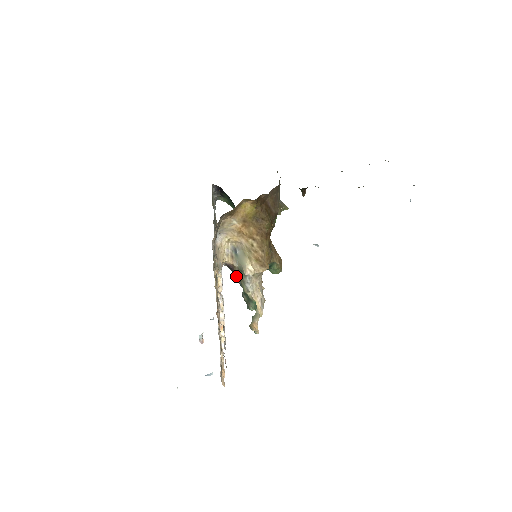
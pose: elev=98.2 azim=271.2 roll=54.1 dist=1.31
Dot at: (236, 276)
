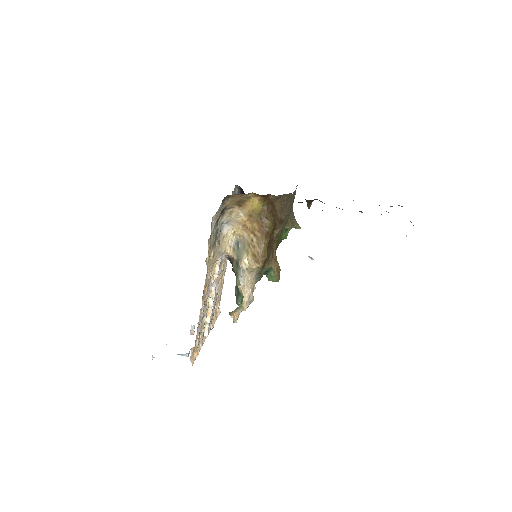
Dot at: (233, 269)
